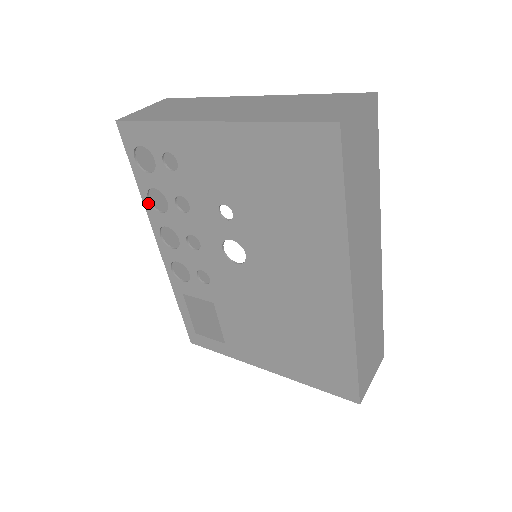
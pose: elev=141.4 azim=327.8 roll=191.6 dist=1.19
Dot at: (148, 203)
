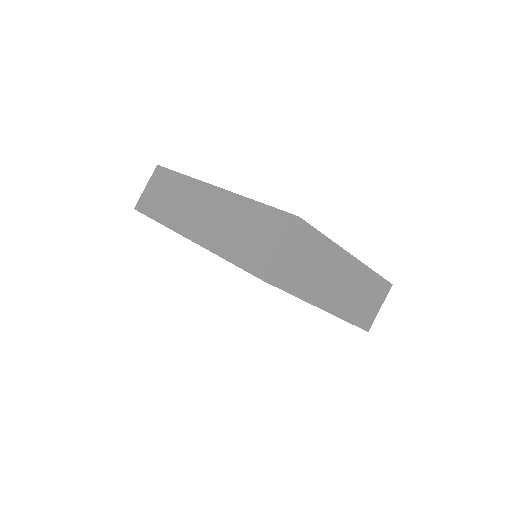
Dot at: occluded
